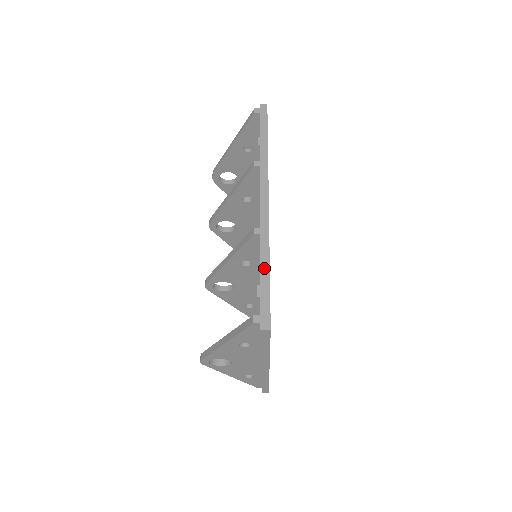
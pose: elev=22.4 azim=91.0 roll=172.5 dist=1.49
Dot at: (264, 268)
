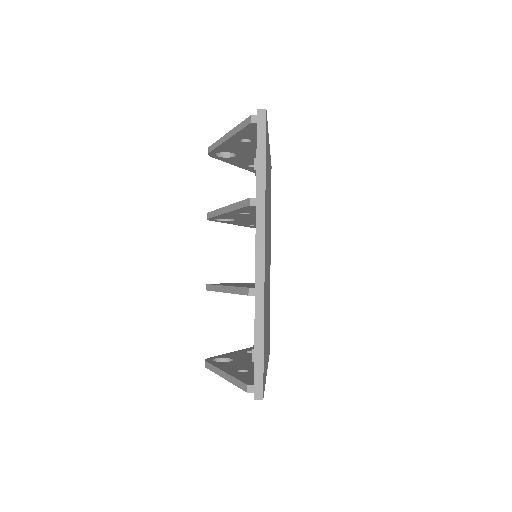
Dot at: (258, 335)
